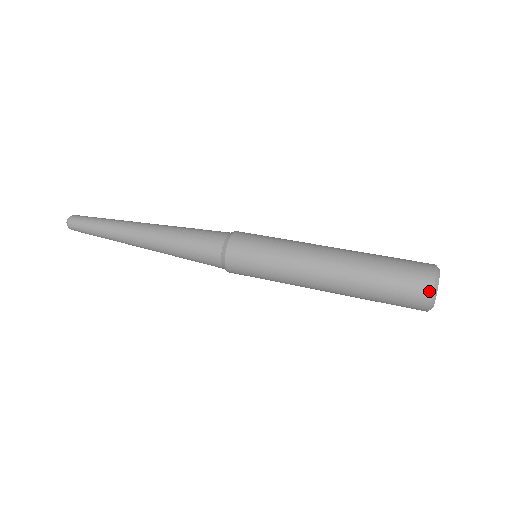
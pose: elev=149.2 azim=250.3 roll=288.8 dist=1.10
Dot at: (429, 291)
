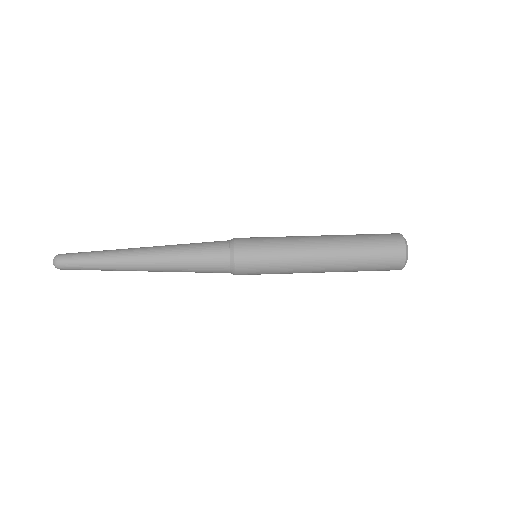
Dot at: (403, 260)
